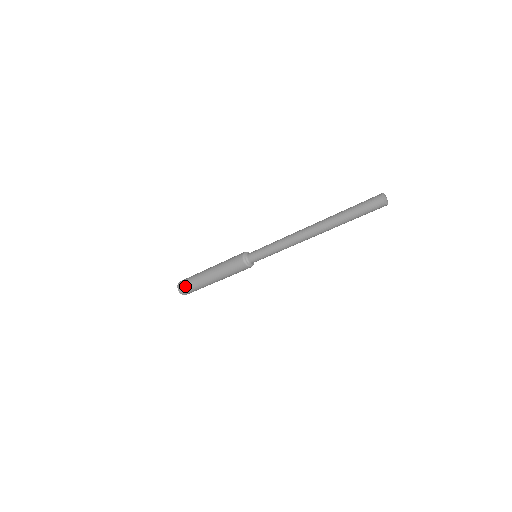
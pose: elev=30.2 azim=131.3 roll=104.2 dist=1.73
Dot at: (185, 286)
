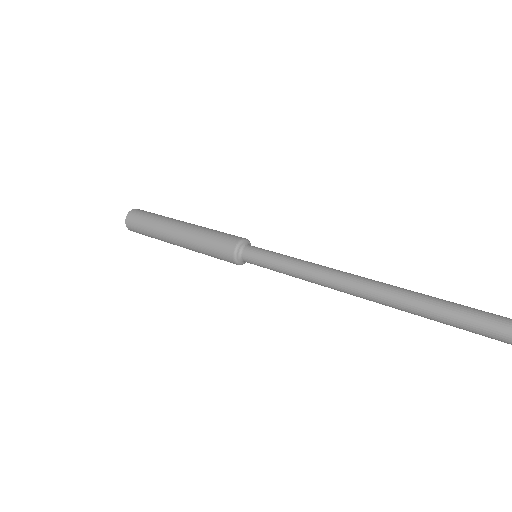
Dot at: (137, 228)
